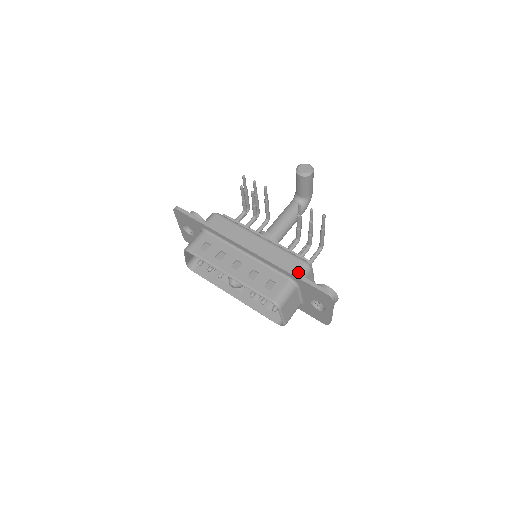
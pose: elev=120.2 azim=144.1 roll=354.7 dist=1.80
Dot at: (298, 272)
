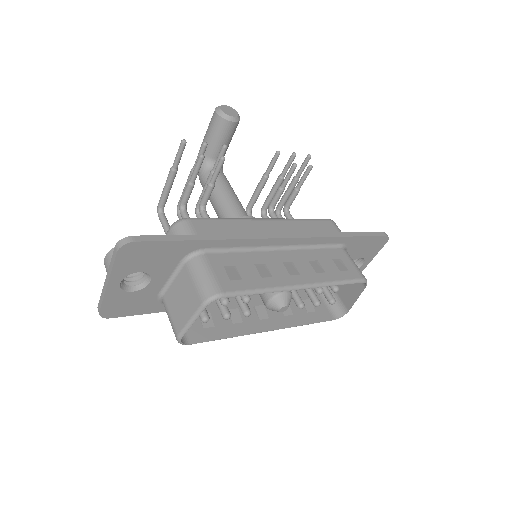
Dot at: occluded
